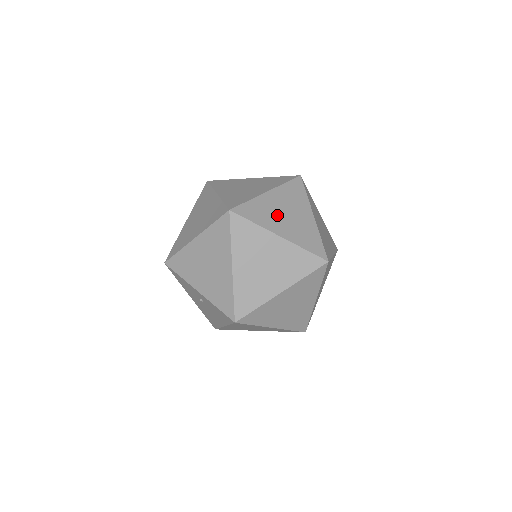
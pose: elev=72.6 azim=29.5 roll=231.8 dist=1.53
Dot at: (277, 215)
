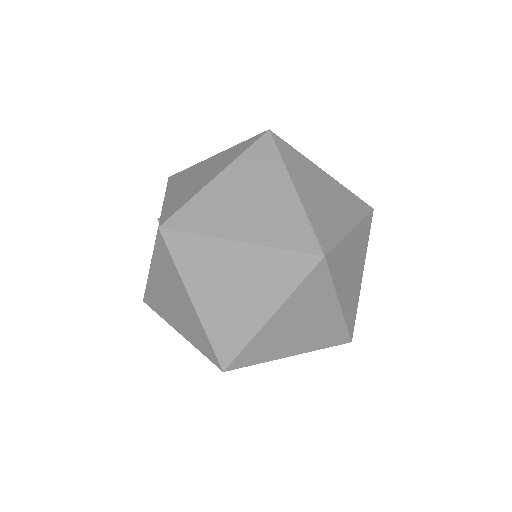
Dot at: (312, 183)
